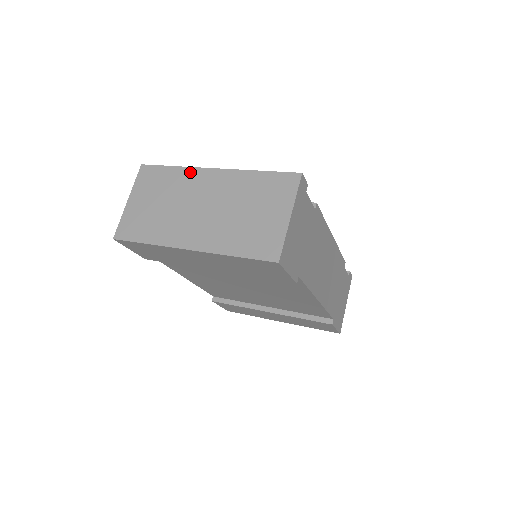
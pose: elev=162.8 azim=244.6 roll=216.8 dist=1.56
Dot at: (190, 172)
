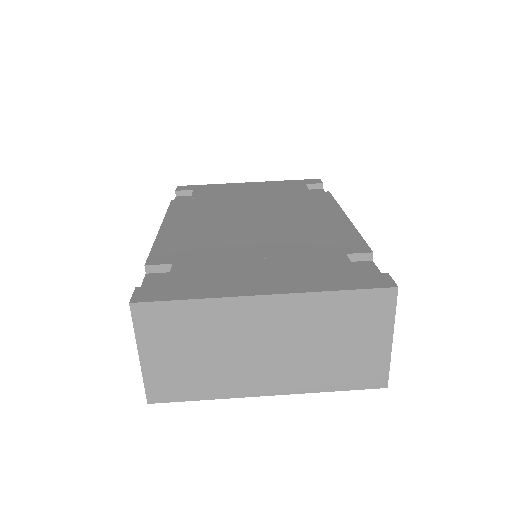
Dot at: (226, 305)
